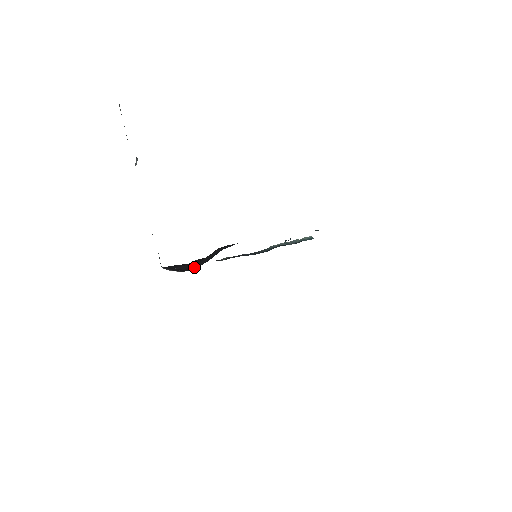
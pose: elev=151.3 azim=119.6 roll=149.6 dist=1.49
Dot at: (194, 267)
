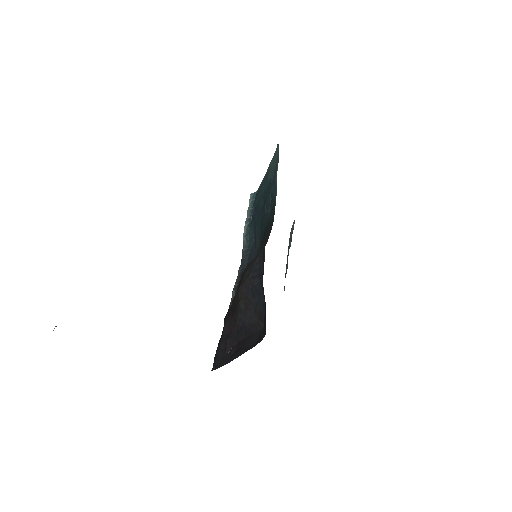
Dot at: (250, 326)
